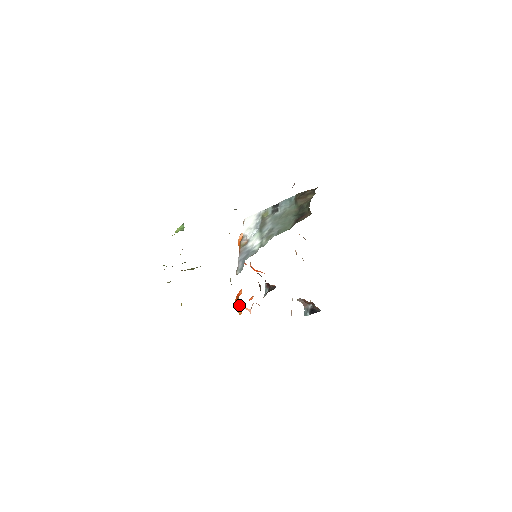
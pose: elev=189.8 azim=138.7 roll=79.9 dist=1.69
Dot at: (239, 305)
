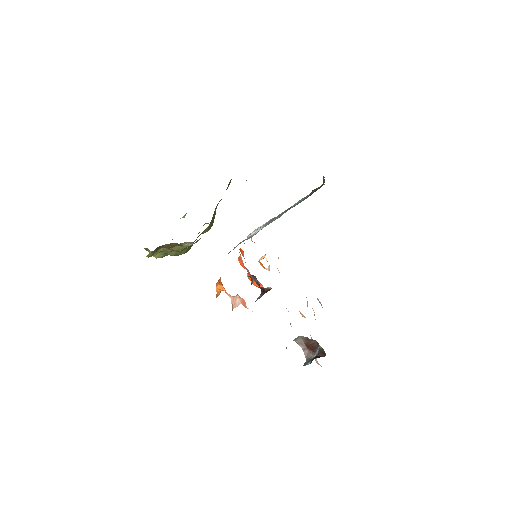
Dot at: (220, 286)
